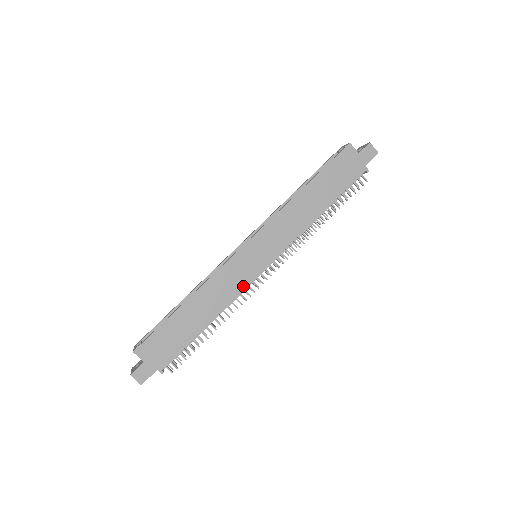
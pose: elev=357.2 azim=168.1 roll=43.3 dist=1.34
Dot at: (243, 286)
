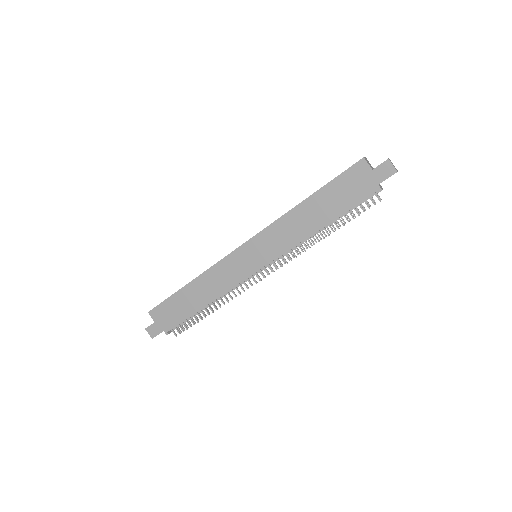
Dot at: (237, 281)
